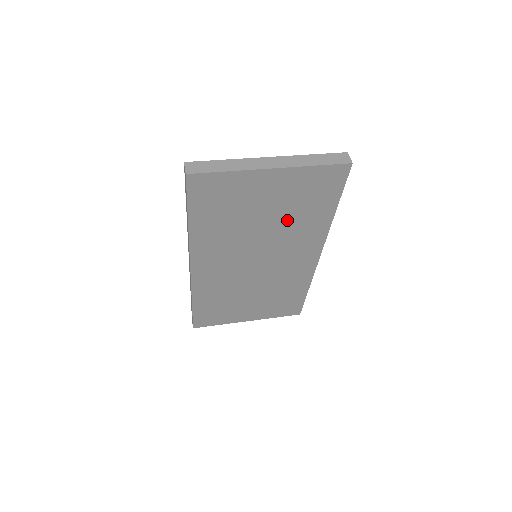
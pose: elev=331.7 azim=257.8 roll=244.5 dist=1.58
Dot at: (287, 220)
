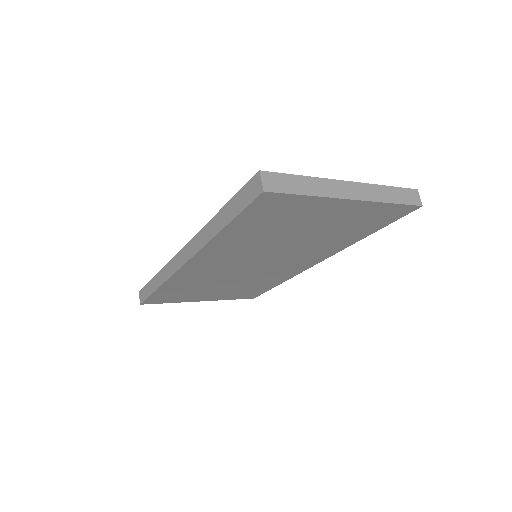
Dot at: (319, 238)
